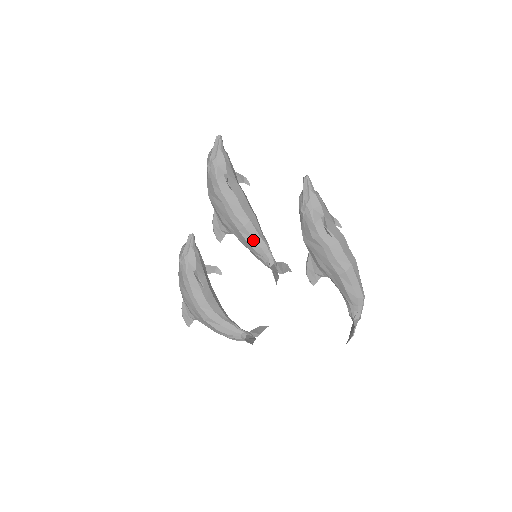
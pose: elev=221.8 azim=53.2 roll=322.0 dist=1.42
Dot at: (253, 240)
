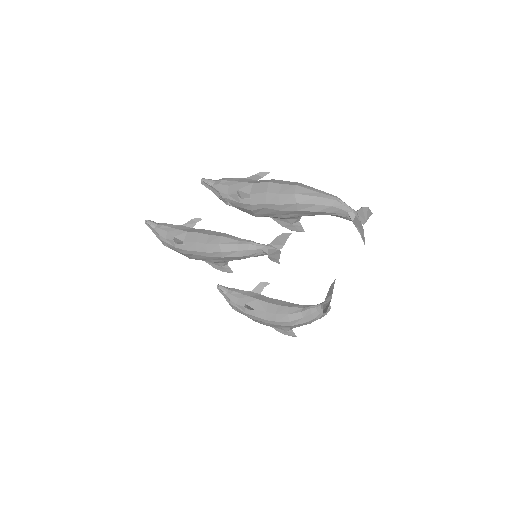
Dot at: (238, 252)
